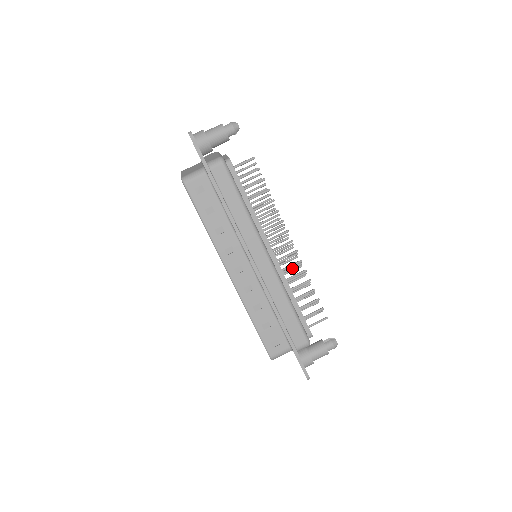
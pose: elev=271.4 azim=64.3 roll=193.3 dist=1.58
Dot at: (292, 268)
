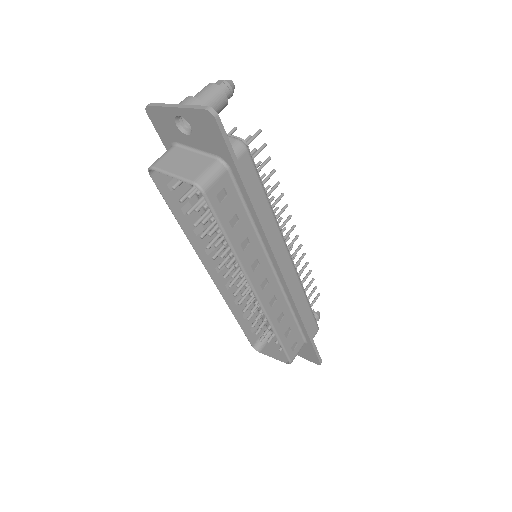
Dot at: occluded
